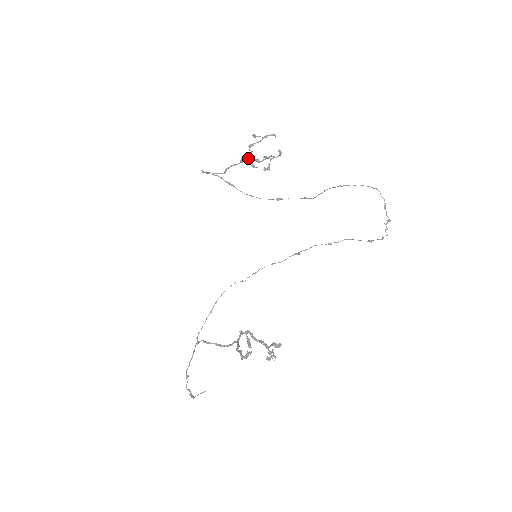
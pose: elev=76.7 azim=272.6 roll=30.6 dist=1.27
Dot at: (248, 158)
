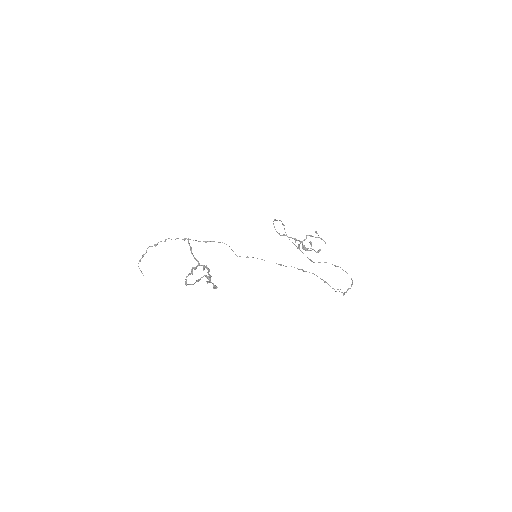
Dot at: occluded
